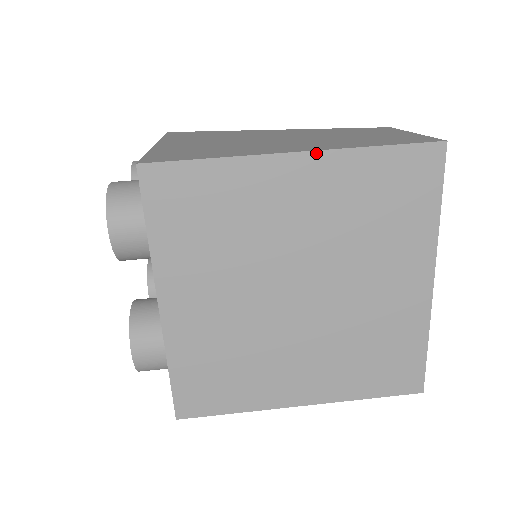
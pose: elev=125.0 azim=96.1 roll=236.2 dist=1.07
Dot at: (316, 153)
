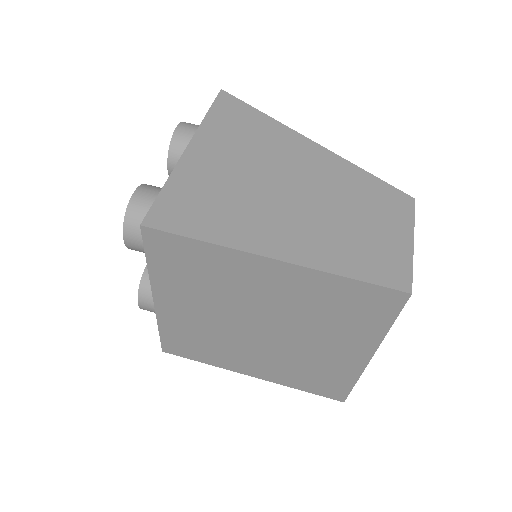
Dot at: (290, 264)
